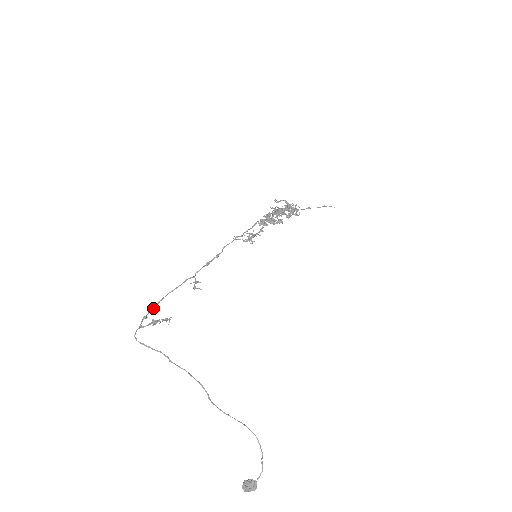
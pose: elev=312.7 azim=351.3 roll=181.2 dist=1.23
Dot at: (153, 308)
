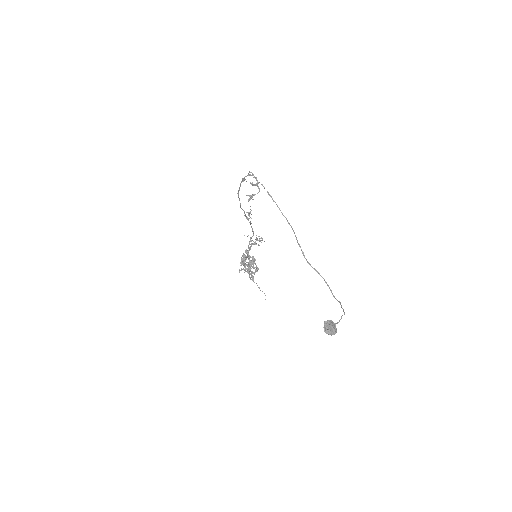
Dot at: (239, 187)
